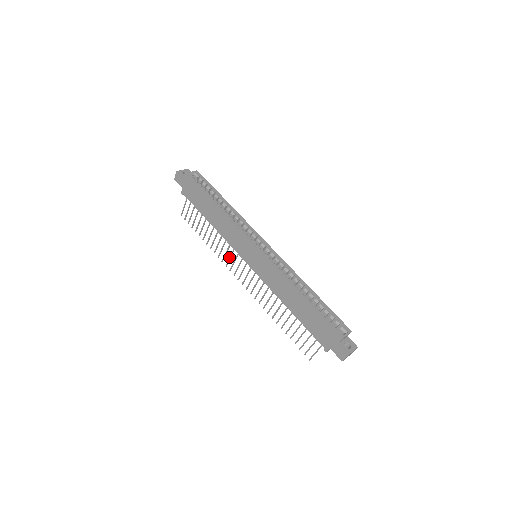
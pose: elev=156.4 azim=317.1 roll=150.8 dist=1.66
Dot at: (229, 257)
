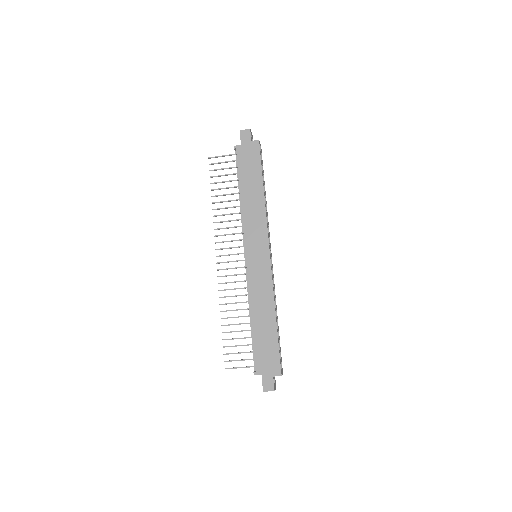
Dot at: occluded
